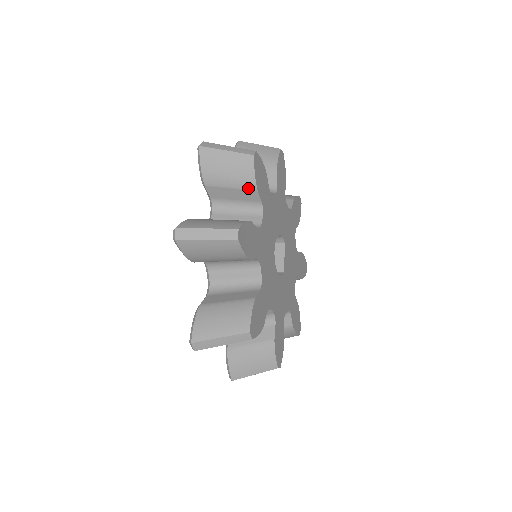
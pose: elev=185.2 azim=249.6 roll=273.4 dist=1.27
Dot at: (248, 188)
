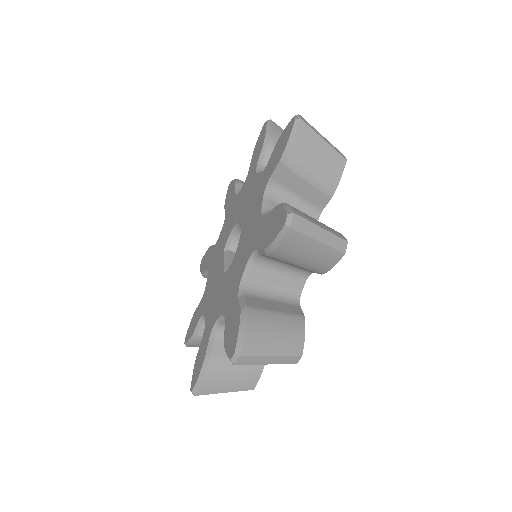
Dot at: occluded
